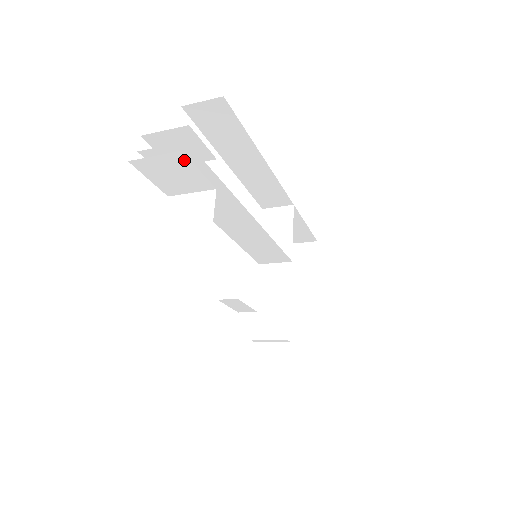
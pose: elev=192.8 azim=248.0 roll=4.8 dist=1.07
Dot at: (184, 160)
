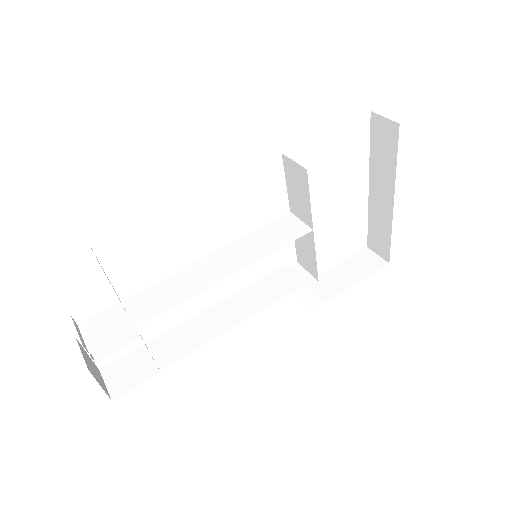
Dot at: (98, 359)
